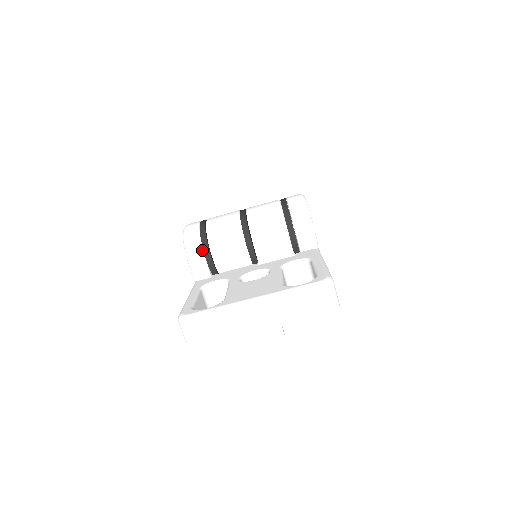
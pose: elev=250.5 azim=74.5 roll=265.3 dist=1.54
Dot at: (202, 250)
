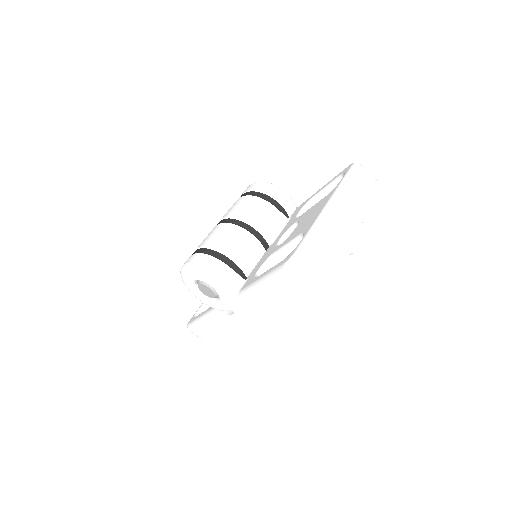
Dot at: (222, 262)
